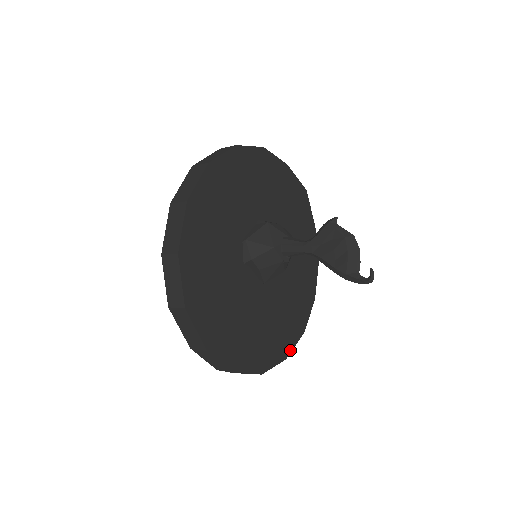
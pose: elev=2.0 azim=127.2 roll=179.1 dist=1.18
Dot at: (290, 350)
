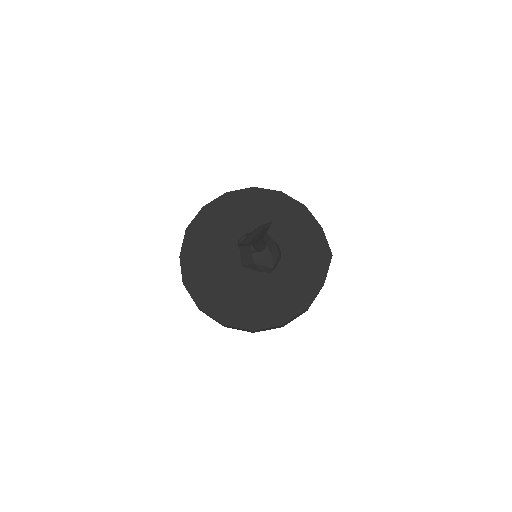
Dot at: (231, 325)
